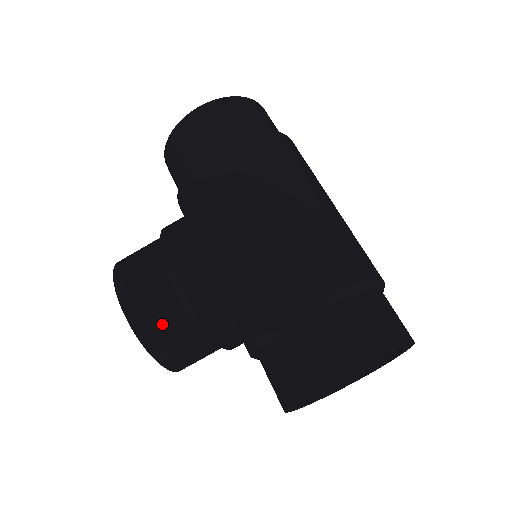
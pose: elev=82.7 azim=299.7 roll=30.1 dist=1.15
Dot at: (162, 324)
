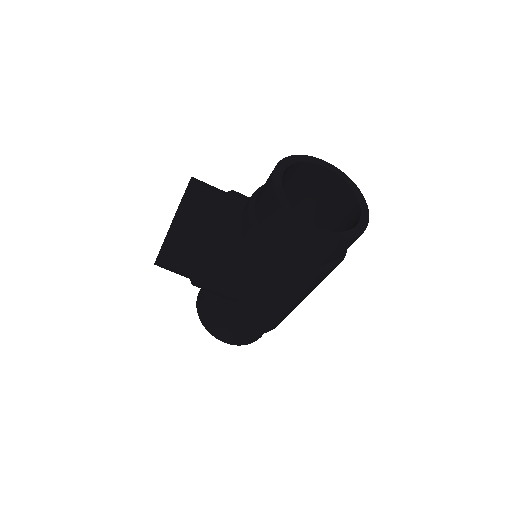
Dot at: occluded
